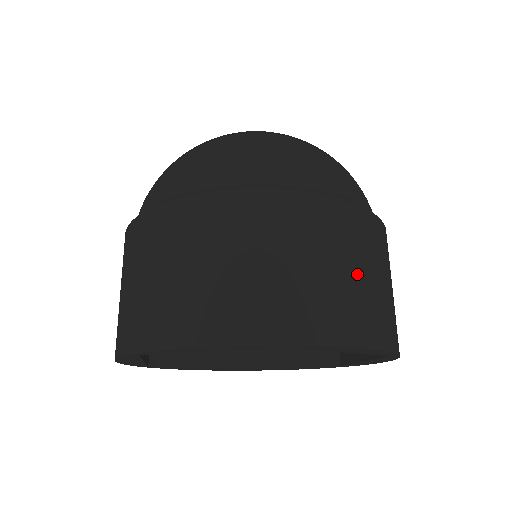
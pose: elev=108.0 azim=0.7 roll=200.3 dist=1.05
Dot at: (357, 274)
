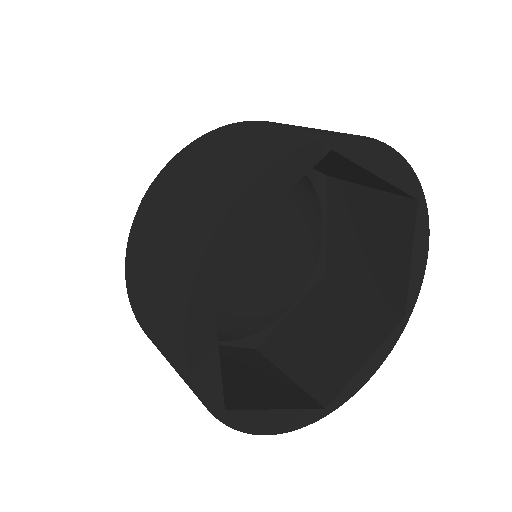
Dot at: occluded
